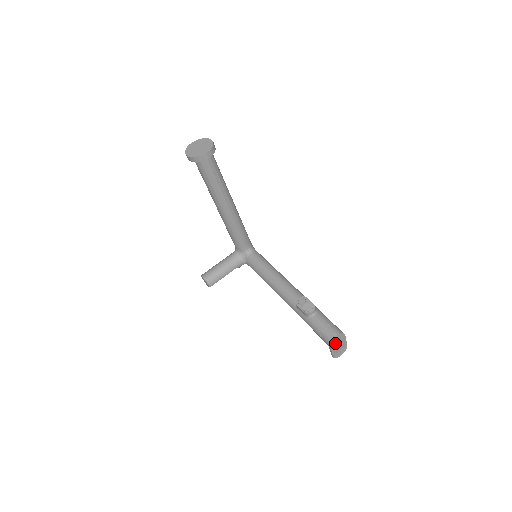
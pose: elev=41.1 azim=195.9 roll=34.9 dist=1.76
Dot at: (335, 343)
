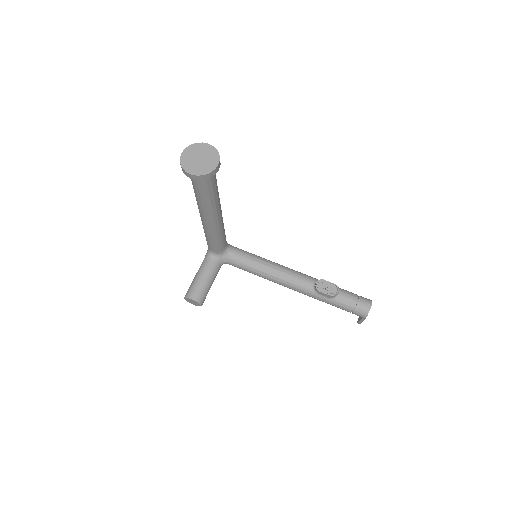
Dot at: occluded
